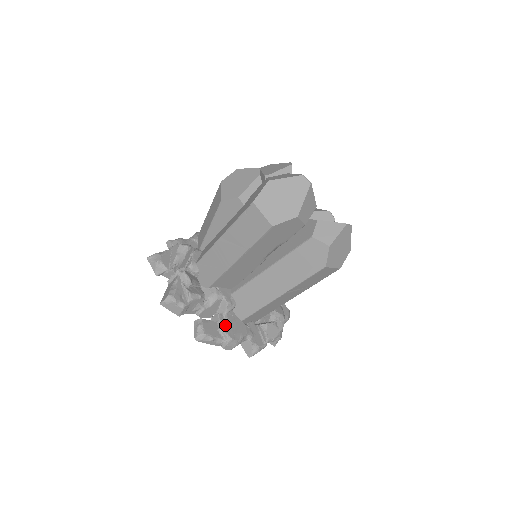
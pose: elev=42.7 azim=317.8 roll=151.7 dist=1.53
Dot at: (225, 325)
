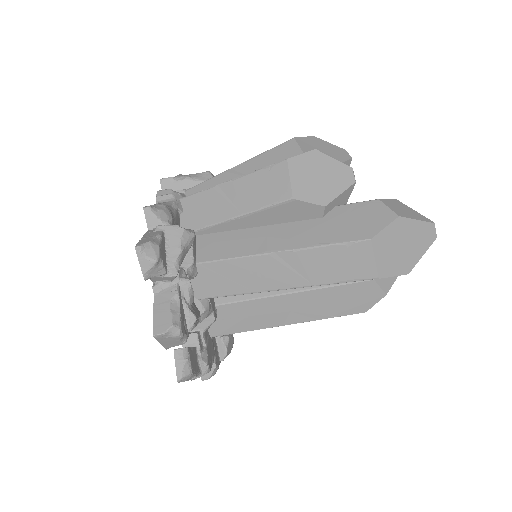
Dot at: (204, 351)
